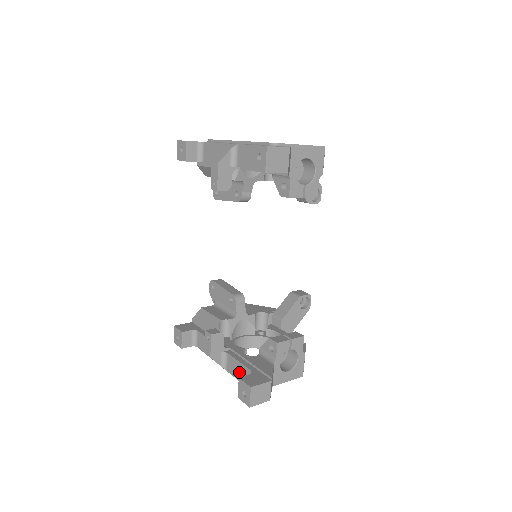
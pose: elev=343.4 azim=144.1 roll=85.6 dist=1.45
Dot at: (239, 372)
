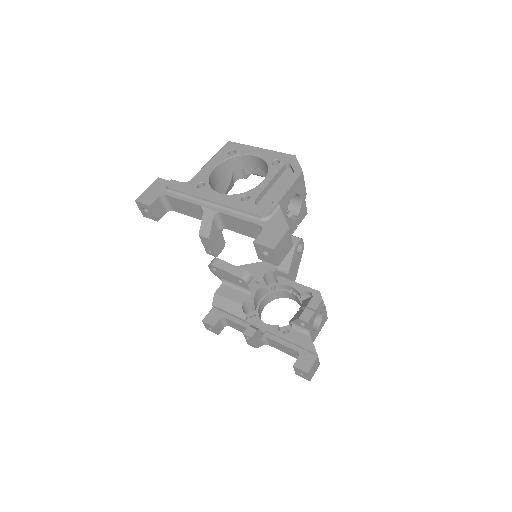
Dot at: (284, 349)
